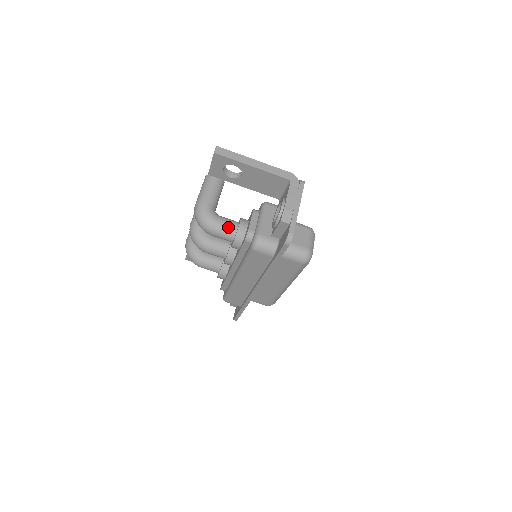
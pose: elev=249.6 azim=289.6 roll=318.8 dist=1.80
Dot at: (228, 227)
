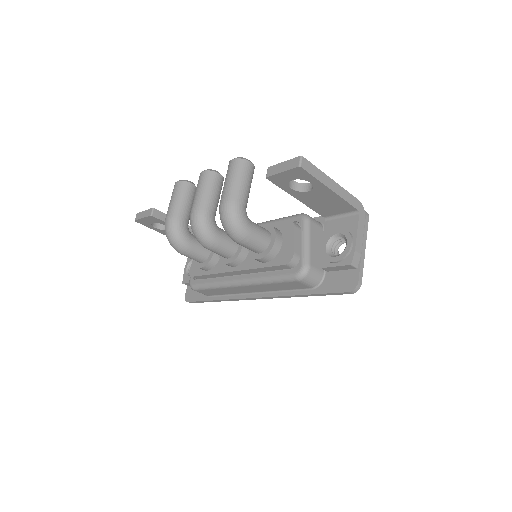
Dot at: (262, 239)
